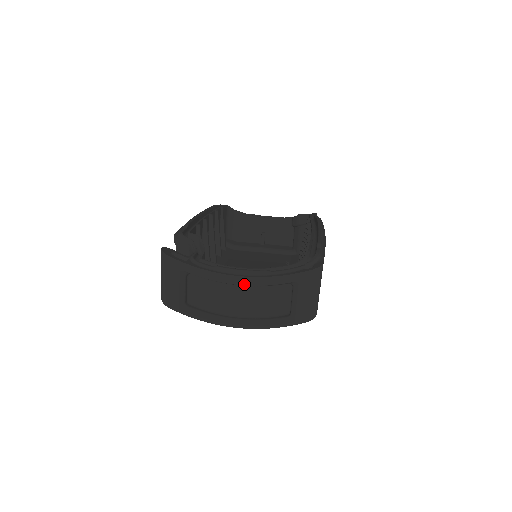
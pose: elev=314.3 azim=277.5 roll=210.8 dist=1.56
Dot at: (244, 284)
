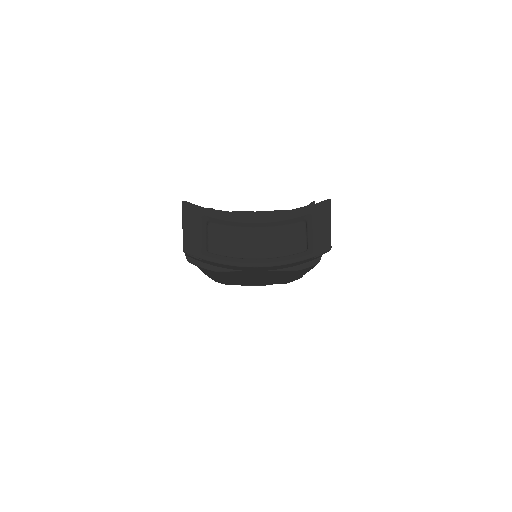
Dot at: (263, 221)
